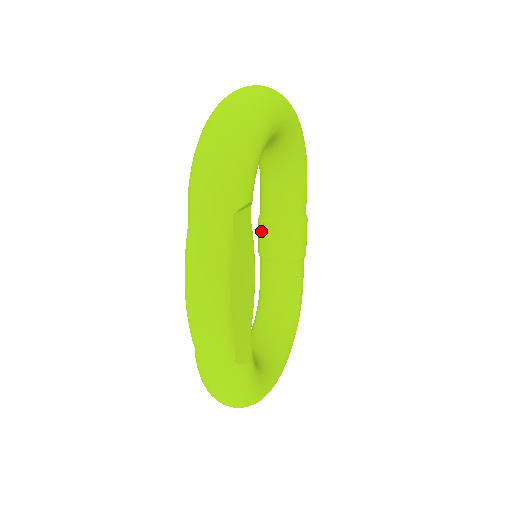
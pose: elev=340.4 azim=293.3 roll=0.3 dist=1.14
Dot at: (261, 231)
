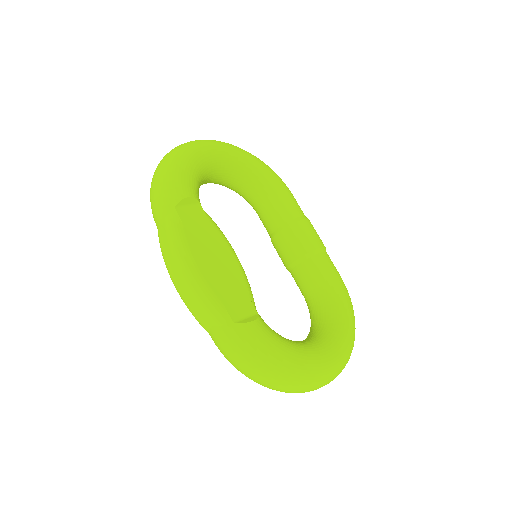
Dot at: occluded
